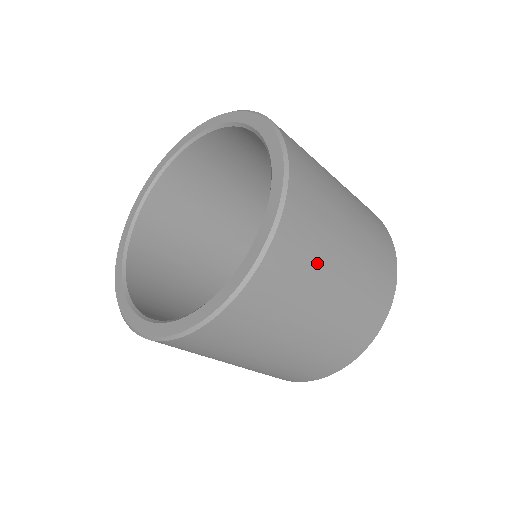
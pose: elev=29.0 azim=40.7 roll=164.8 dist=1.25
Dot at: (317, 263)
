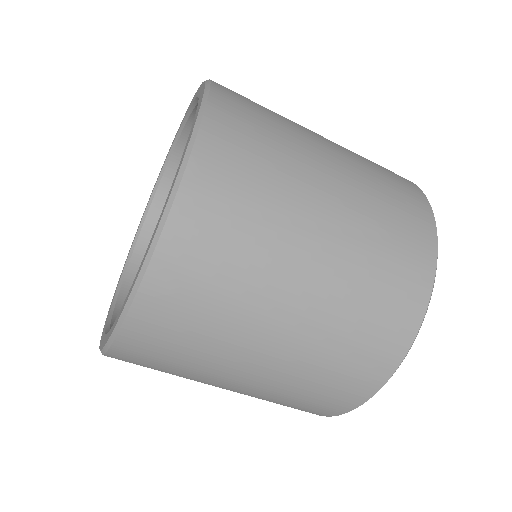
Dot at: (235, 298)
